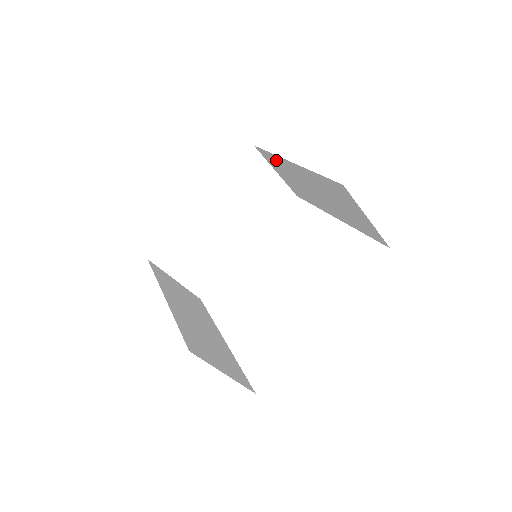
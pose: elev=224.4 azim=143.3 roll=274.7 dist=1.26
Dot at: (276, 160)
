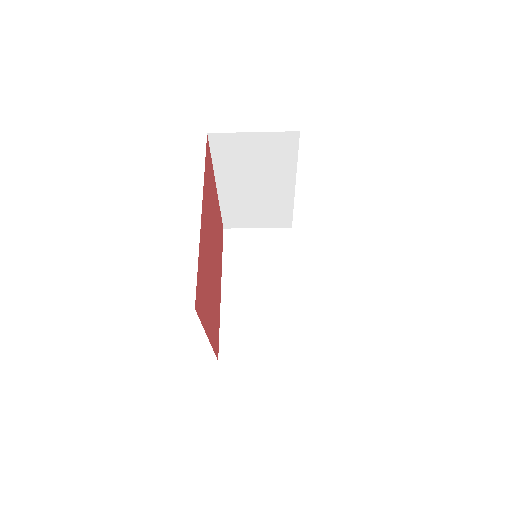
Dot at: (230, 211)
